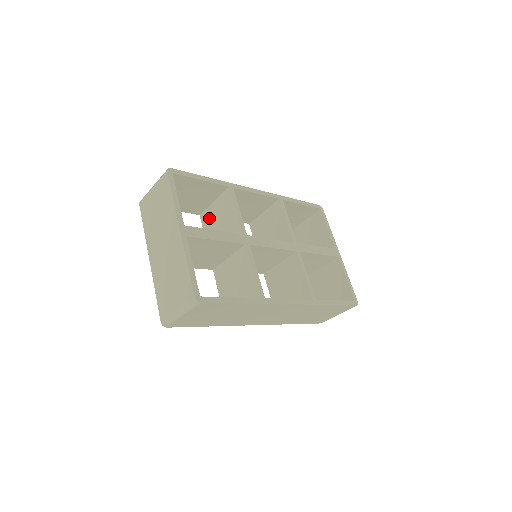
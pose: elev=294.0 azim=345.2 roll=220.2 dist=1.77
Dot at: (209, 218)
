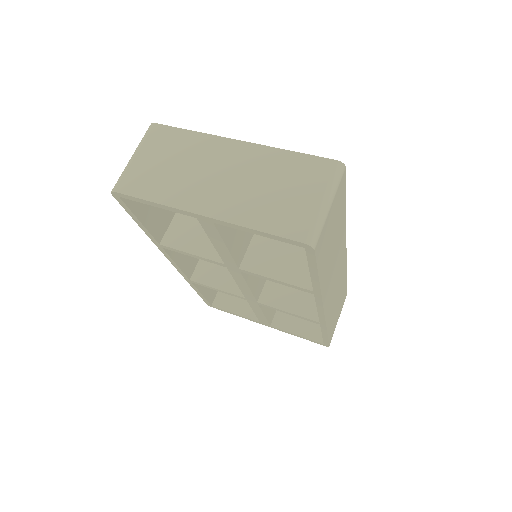
Dot at: (181, 232)
